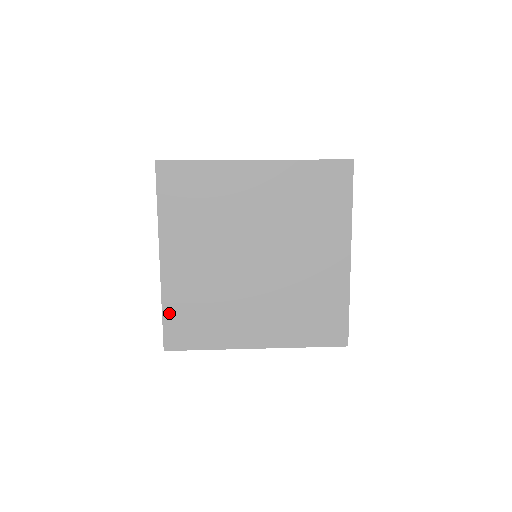
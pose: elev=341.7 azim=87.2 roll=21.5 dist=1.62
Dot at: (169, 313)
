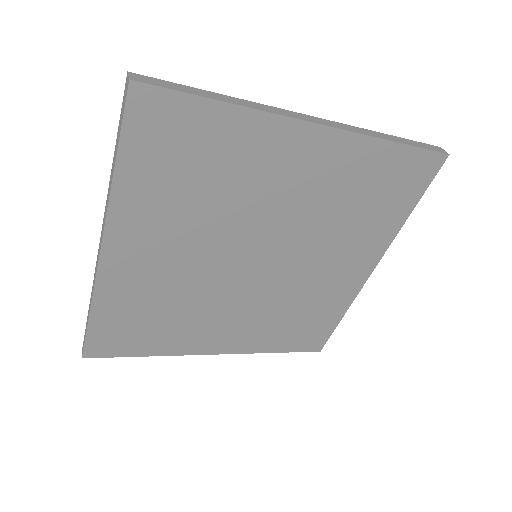
Dot at: (101, 318)
